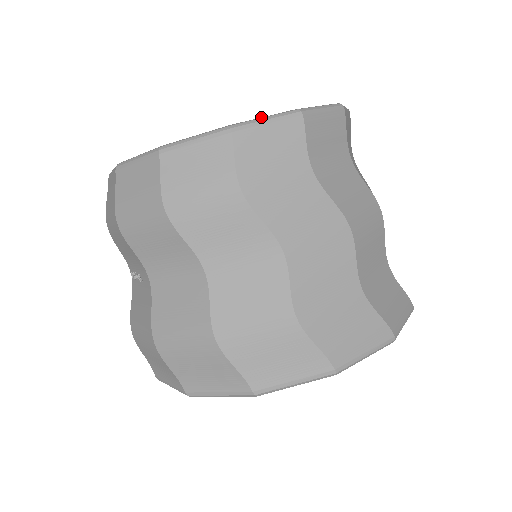
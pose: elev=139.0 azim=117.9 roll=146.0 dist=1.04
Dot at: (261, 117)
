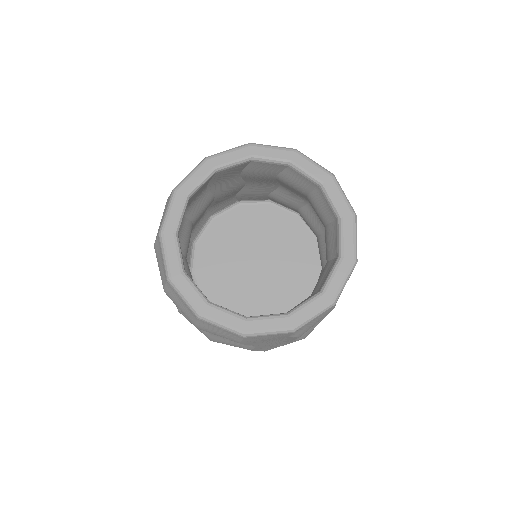
Dot at: (267, 330)
